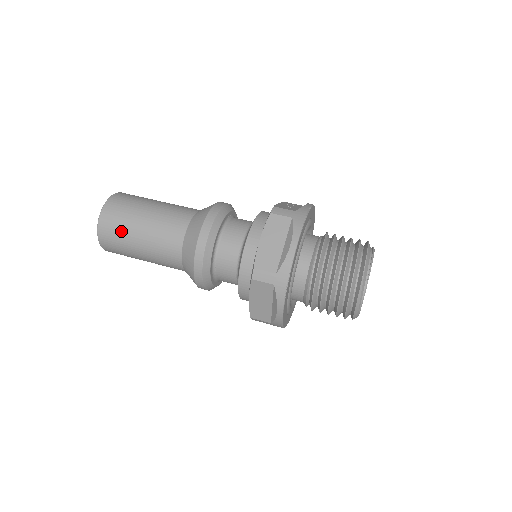
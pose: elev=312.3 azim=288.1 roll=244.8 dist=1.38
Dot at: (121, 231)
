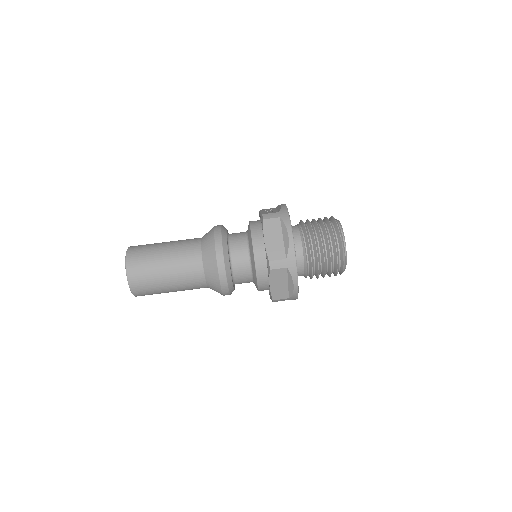
Dot at: (149, 275)
